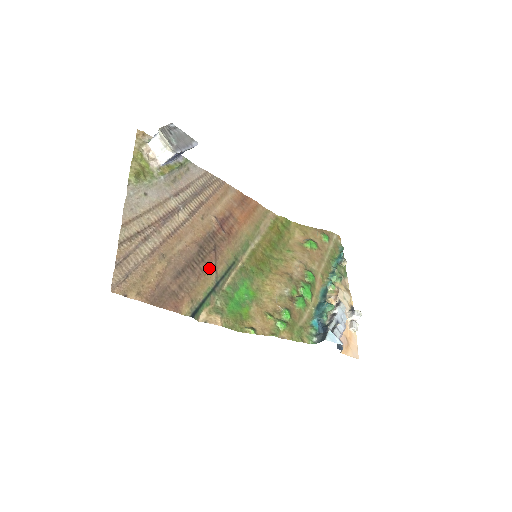
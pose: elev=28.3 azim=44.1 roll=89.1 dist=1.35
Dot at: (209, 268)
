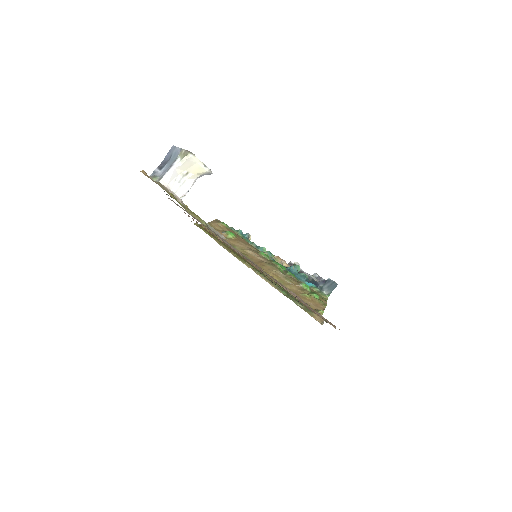
Dot at: occluded
